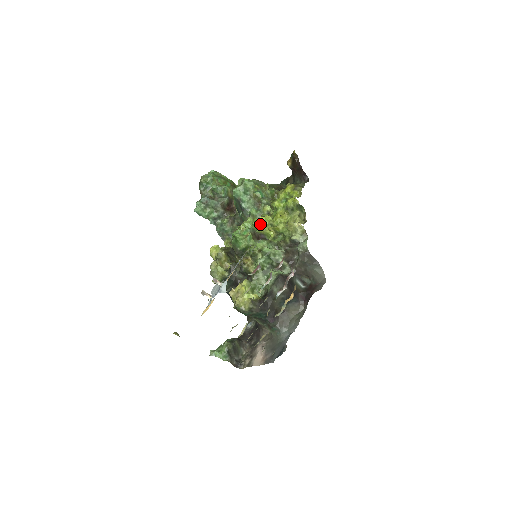
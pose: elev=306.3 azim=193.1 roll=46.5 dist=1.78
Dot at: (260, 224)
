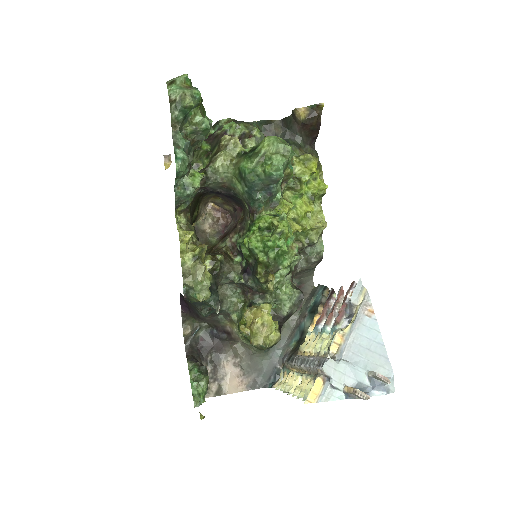
Dot at: occluded
